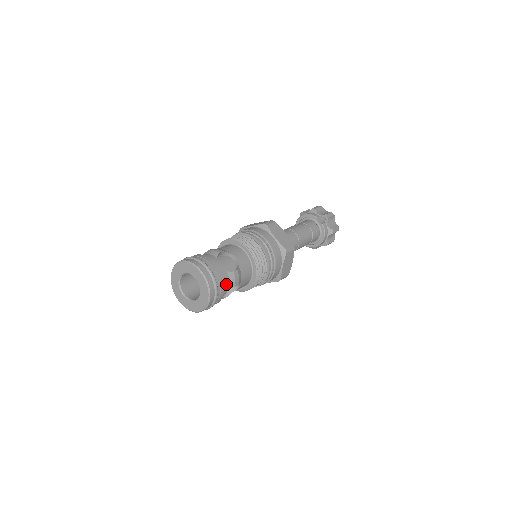
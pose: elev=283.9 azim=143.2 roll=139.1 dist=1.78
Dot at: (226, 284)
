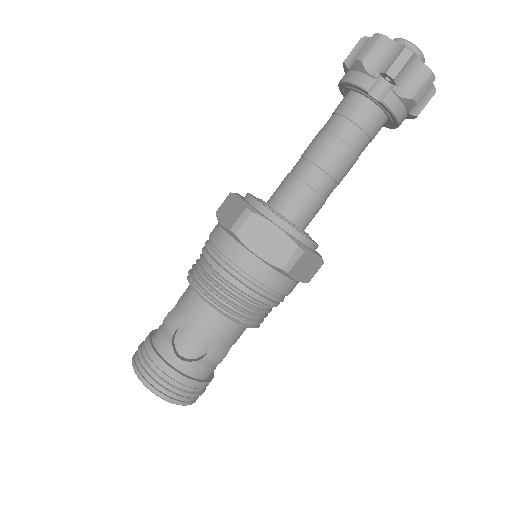
Dot at: (203, 372)
